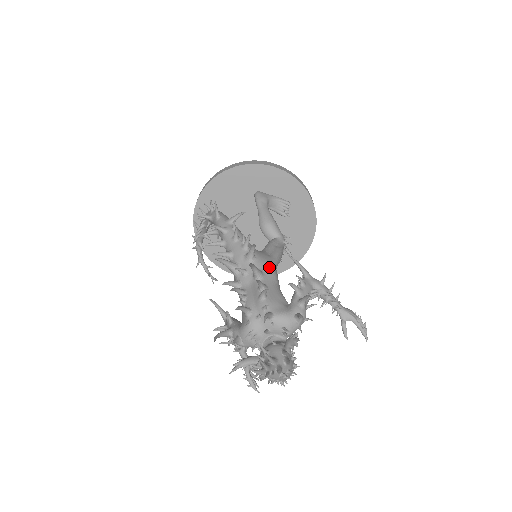
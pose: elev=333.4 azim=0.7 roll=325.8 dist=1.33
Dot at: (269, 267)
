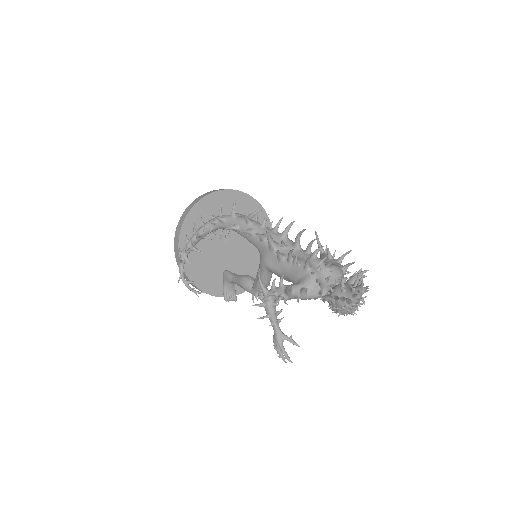
Dot at: occluded
